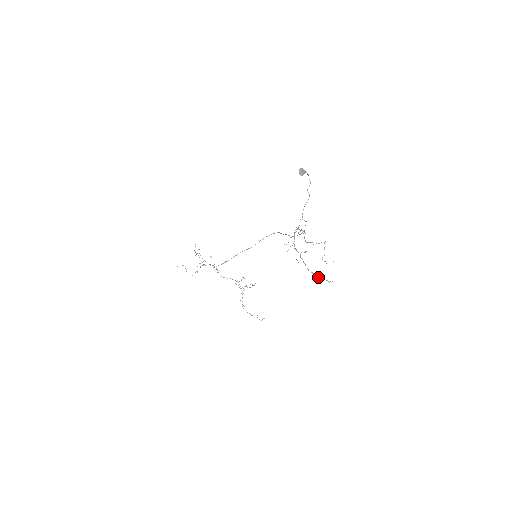
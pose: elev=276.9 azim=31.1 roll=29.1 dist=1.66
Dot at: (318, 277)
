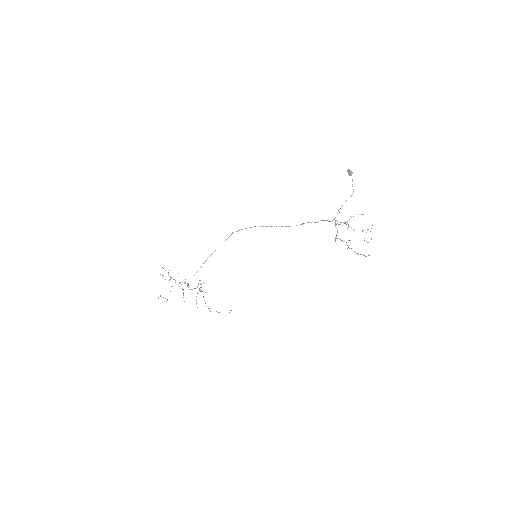
Dot at: occluded
